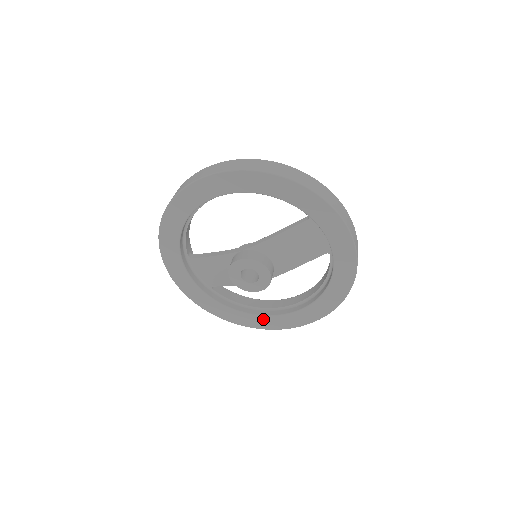
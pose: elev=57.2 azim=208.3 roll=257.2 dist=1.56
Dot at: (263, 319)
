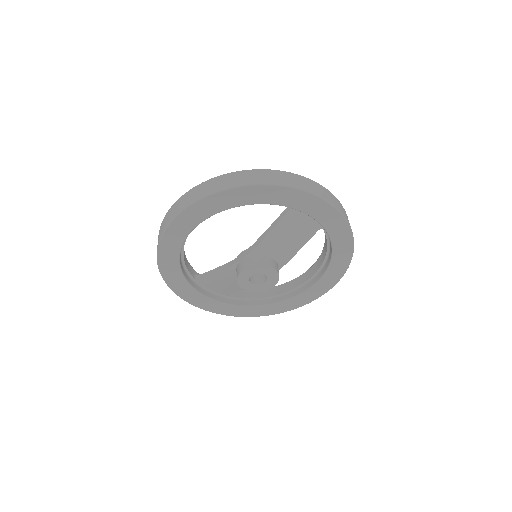
Dot at: (285, 303)
